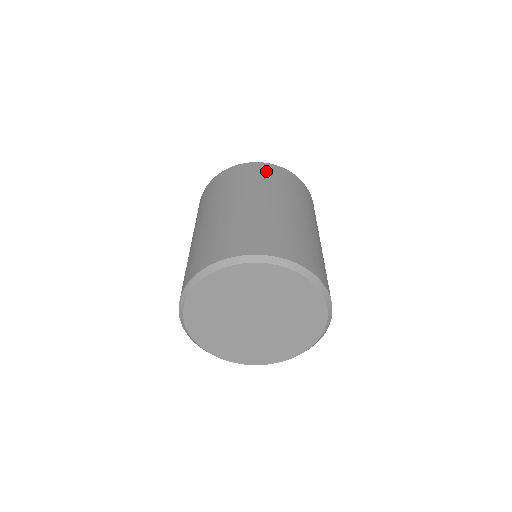
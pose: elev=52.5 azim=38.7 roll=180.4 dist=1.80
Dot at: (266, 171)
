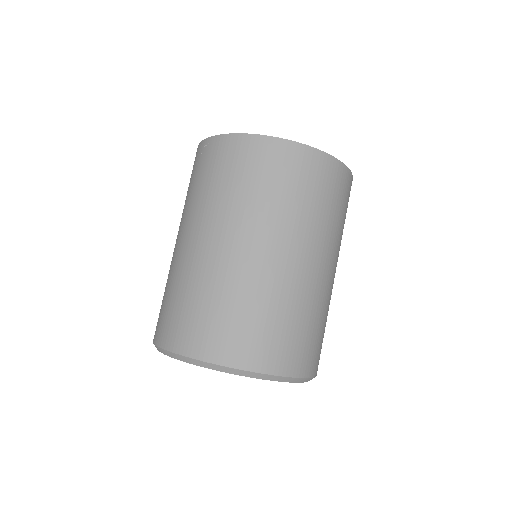
Dot at: (264, 162)
